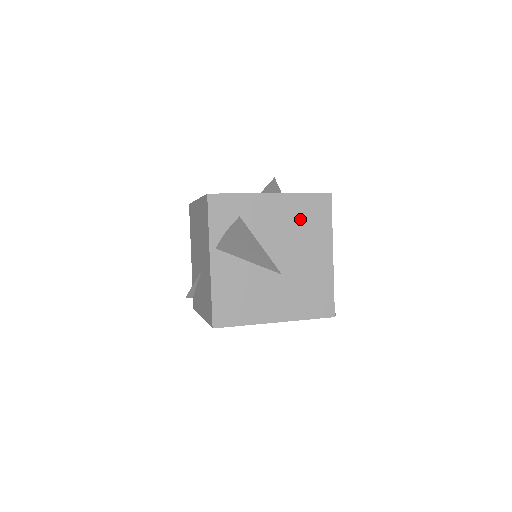
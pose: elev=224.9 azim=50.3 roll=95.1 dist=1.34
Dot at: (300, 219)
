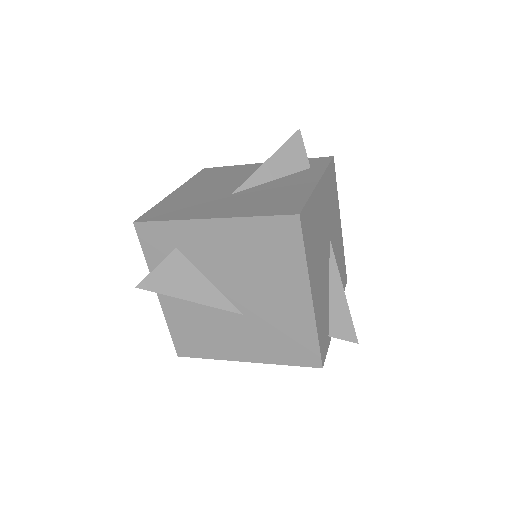
Dot at: (256, 251)
